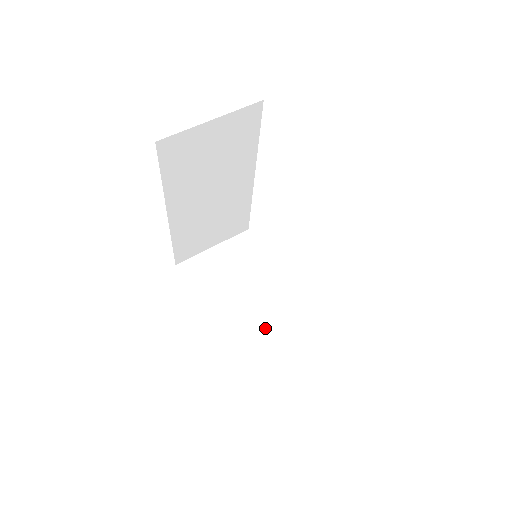
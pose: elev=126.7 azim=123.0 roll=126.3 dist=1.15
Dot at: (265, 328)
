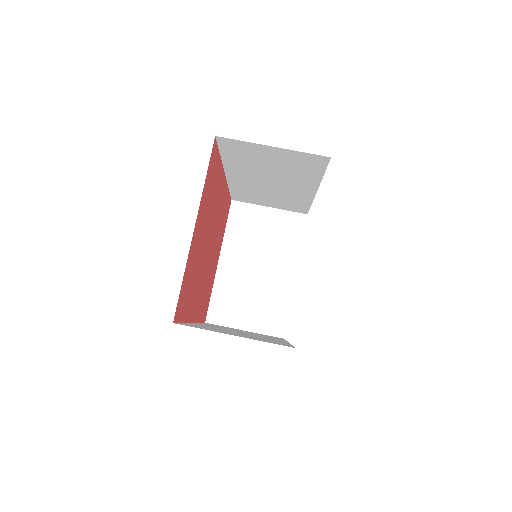
Dot at: (249, 296)
